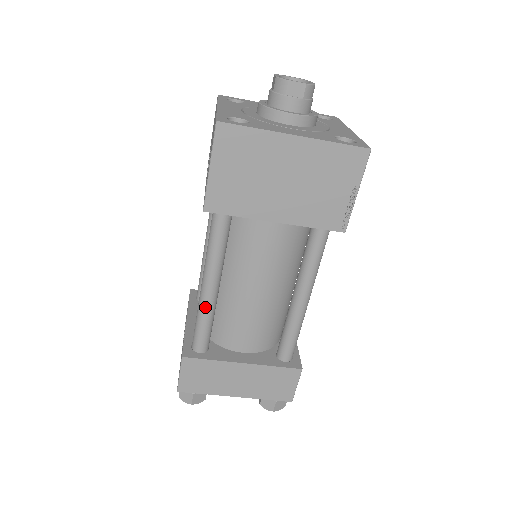
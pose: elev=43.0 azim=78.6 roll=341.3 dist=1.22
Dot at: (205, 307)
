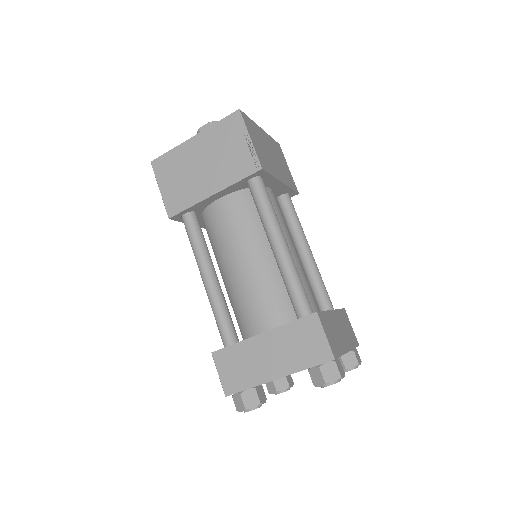
Dot at: (211, 298)
